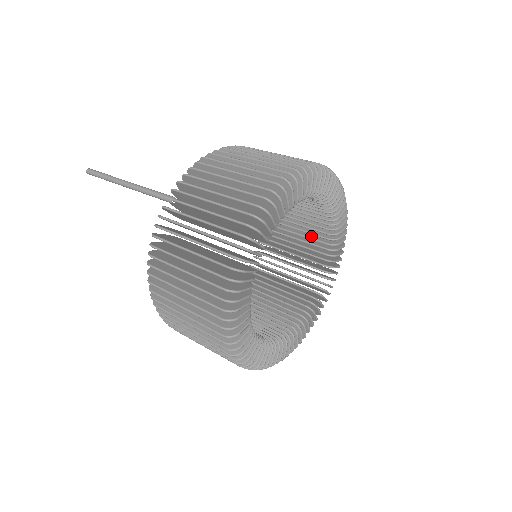
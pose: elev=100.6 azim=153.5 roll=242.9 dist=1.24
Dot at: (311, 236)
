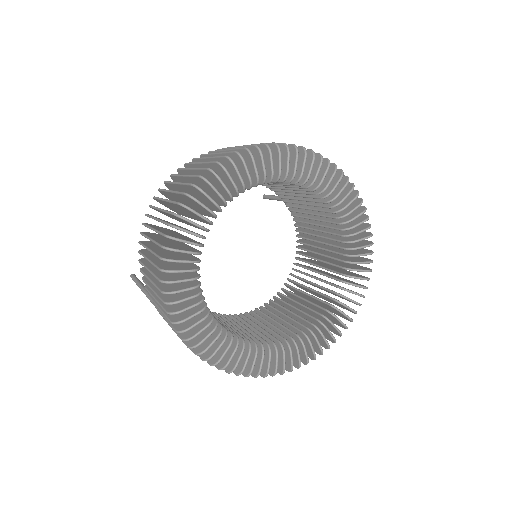
Dot at: occluded
